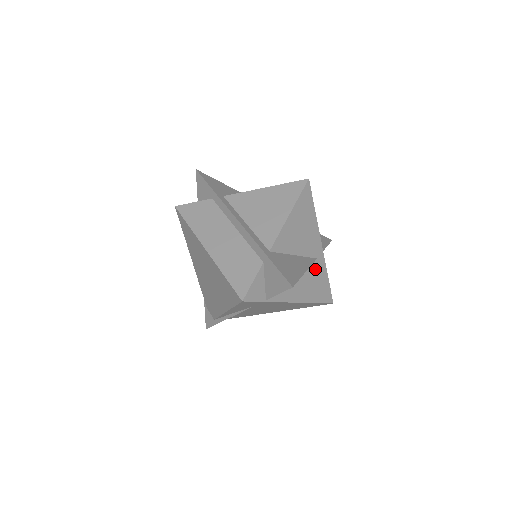
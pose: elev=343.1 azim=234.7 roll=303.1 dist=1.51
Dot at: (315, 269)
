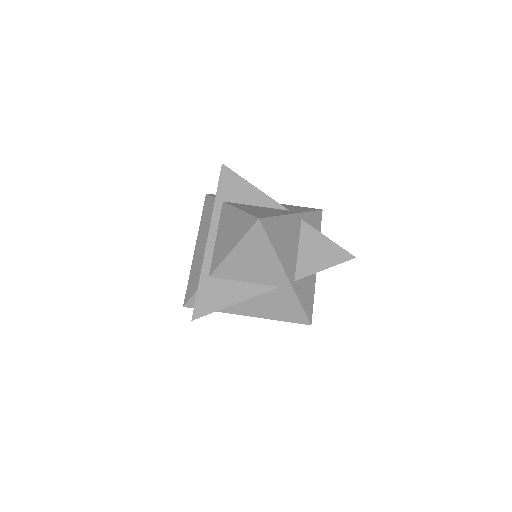
Dot at: (278, 295)
